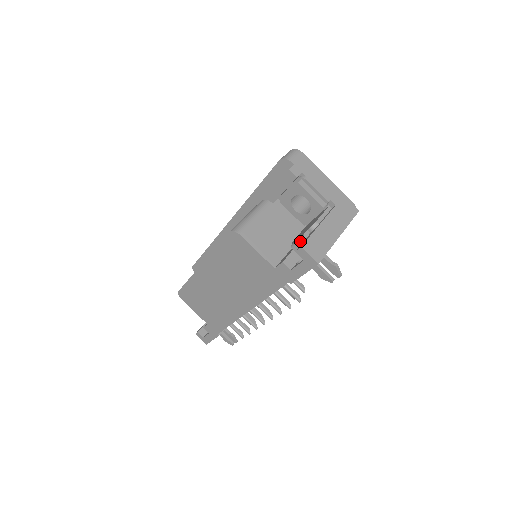
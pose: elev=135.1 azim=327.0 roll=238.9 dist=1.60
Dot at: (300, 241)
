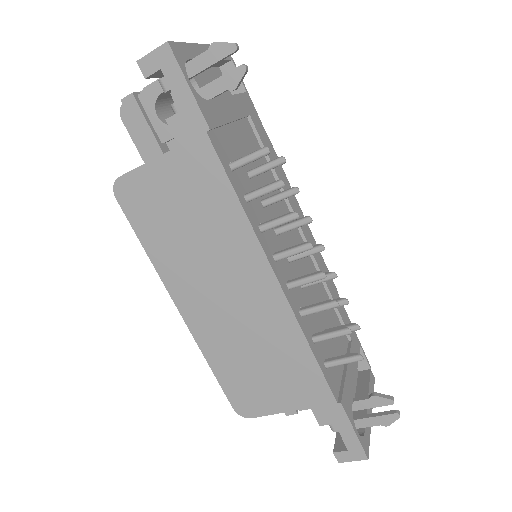
Dot at: (165, 91)
